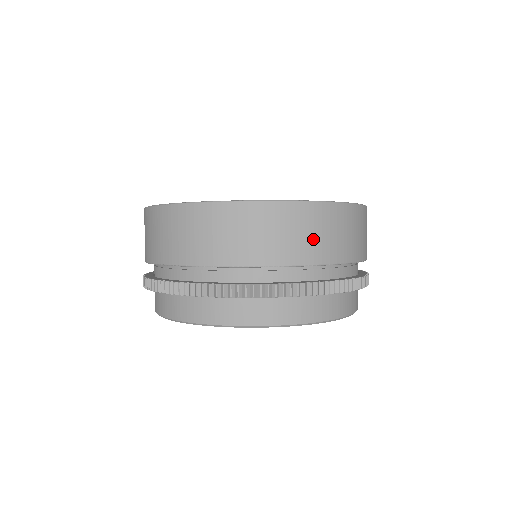
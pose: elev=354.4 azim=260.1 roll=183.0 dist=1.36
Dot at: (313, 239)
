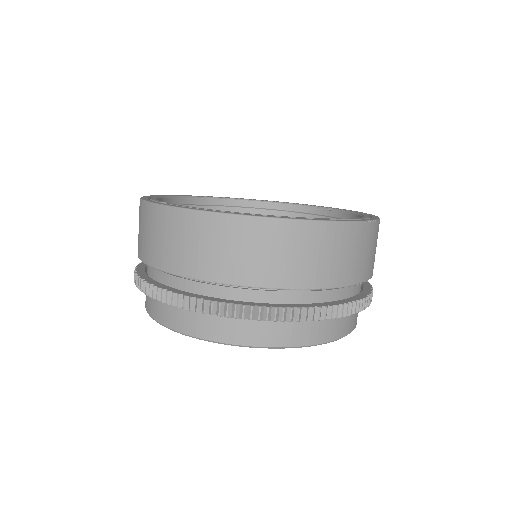
Dot at: (307, 261)
